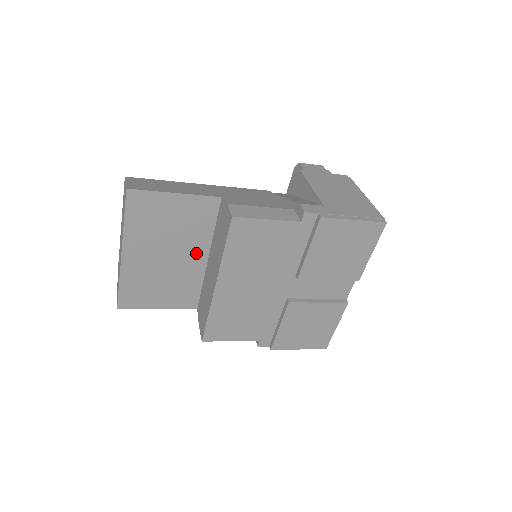
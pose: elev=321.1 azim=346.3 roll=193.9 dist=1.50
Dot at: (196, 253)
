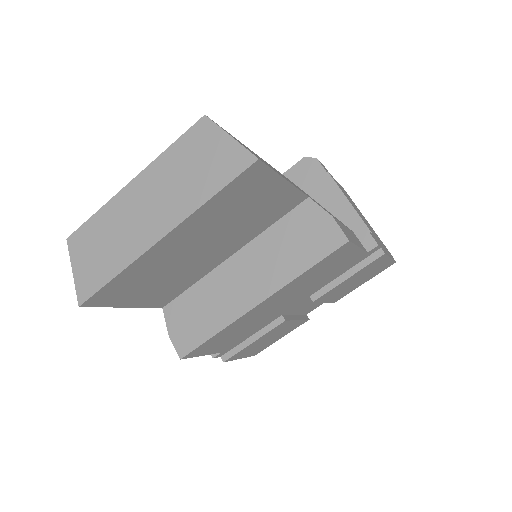
Dot at: (228, 249)
